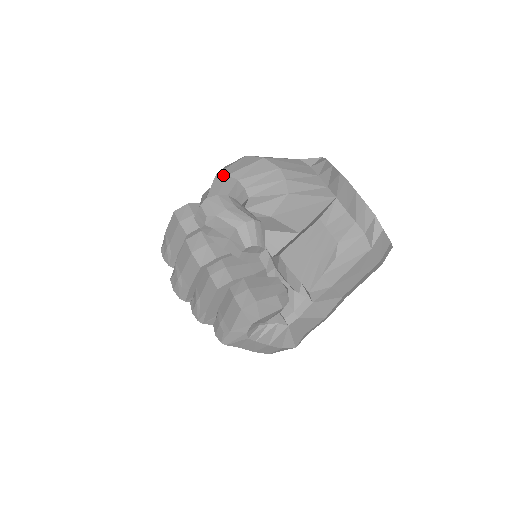
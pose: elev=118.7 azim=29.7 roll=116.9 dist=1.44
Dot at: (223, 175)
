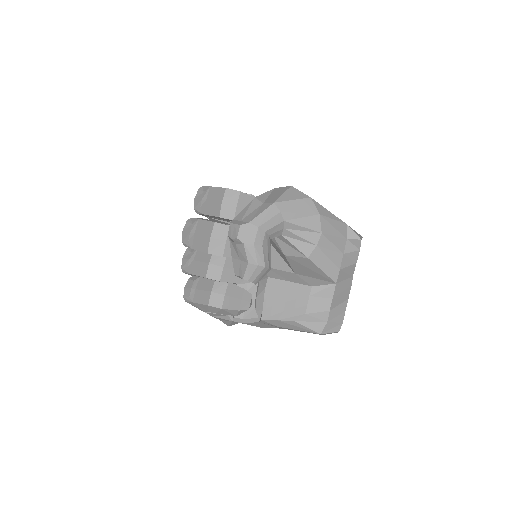
Dot at: (278, 209)
